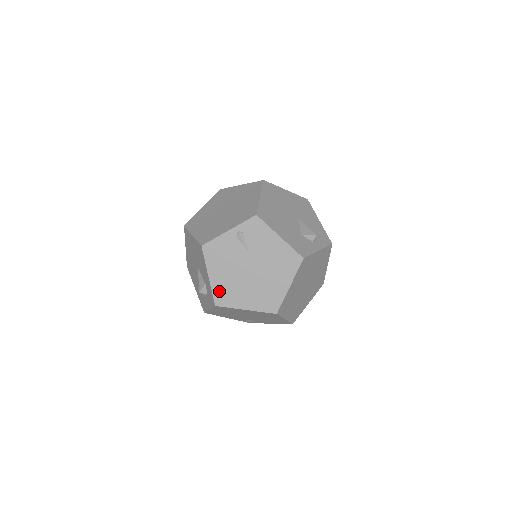
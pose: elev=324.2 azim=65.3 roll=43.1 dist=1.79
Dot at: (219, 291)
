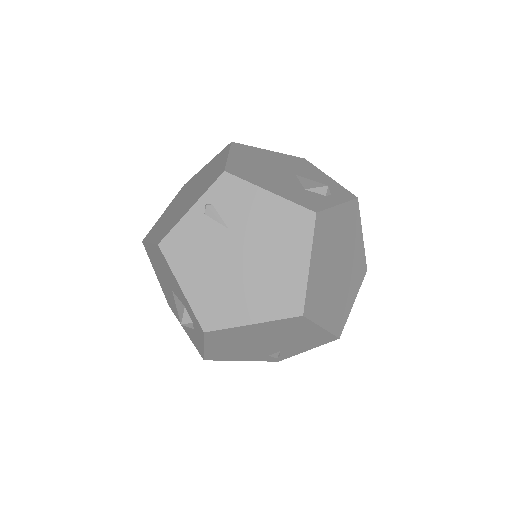
Dot at: (203, 306)
